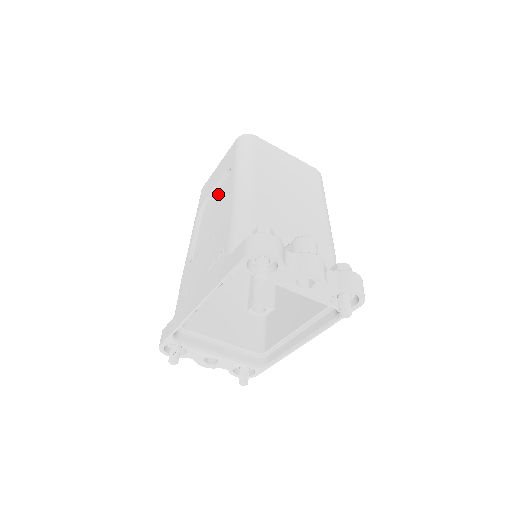
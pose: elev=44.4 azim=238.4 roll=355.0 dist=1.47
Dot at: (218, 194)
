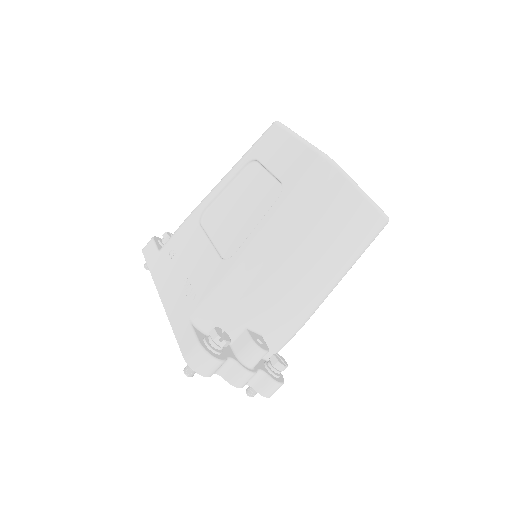
Dot at: (261, 187)
